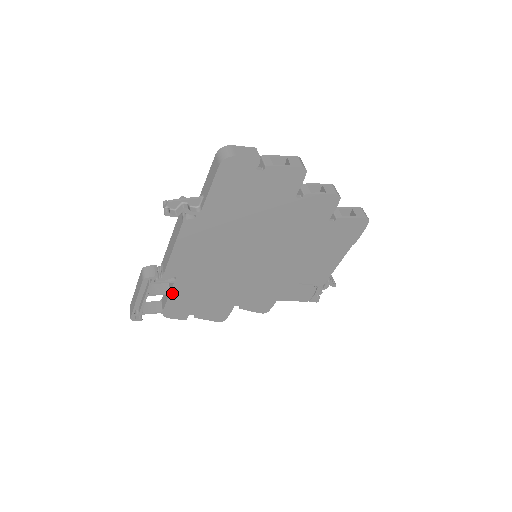
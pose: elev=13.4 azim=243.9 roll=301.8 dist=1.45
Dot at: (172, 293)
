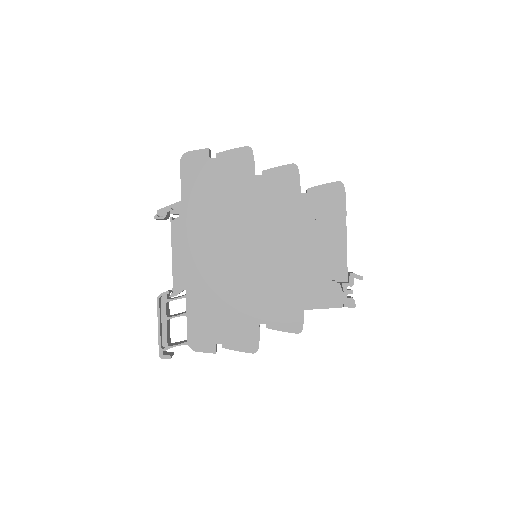
Dot at: (188, 313)
